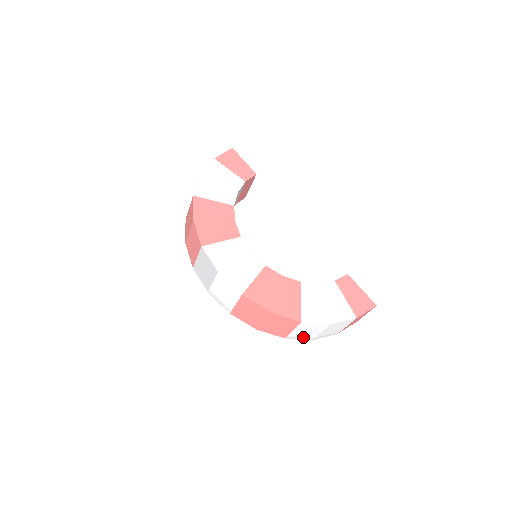
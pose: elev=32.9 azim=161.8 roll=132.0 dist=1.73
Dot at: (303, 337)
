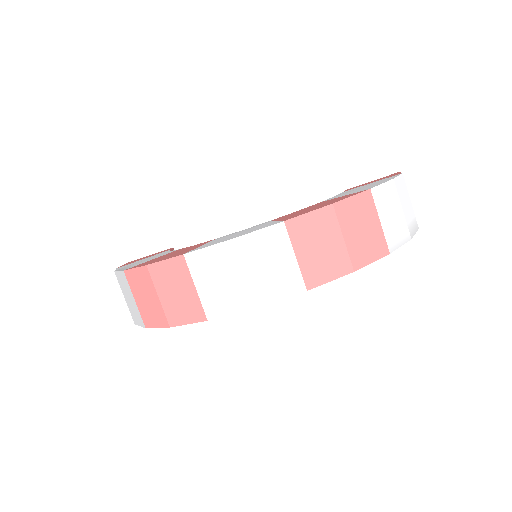
Dot at: (400, 238)
